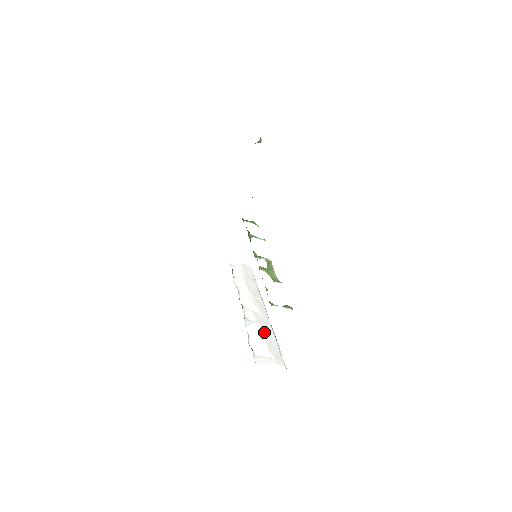
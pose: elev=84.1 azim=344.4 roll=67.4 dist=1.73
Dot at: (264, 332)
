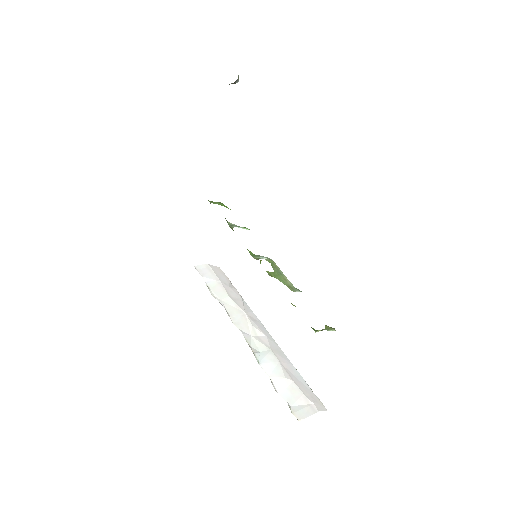
Dot at: (283, 365)
